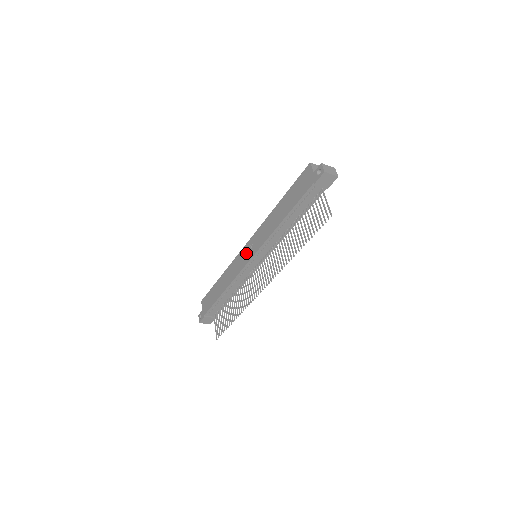
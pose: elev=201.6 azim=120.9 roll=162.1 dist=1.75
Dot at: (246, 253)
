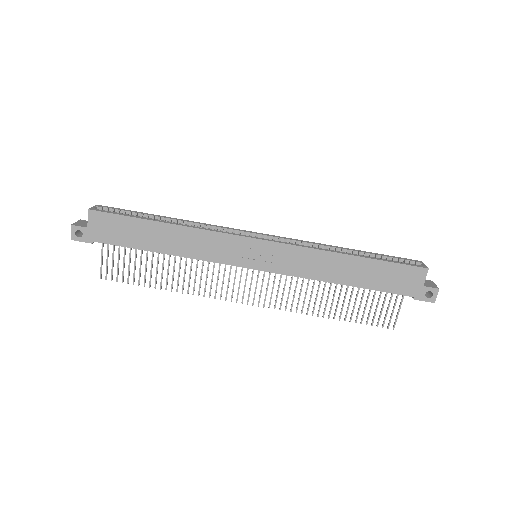
Dot at: (251, 253)
